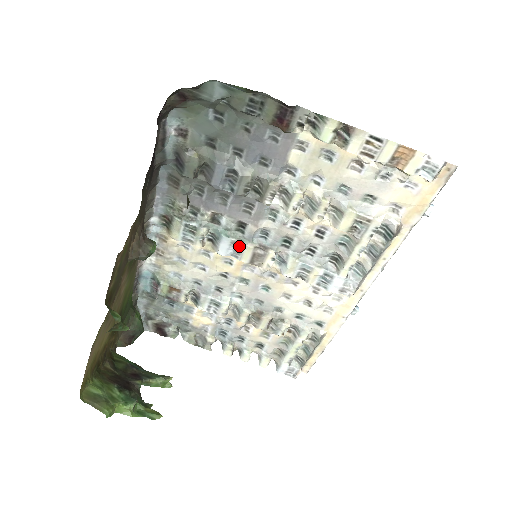
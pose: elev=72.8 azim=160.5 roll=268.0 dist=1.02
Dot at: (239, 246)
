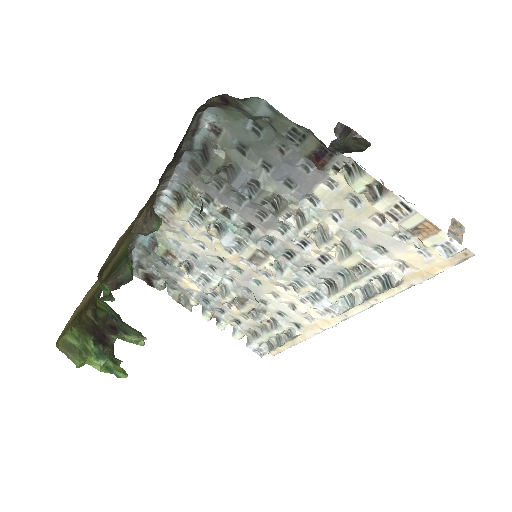
Dot at: (242, 243)
